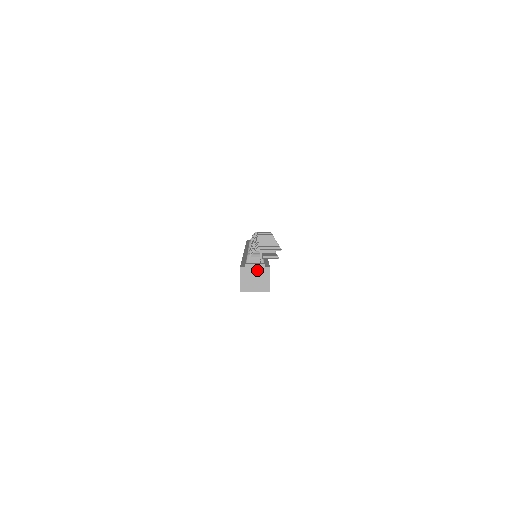
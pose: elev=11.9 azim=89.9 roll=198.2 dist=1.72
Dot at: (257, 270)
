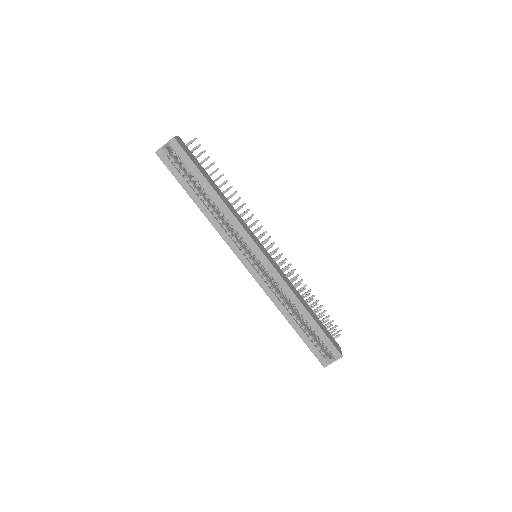
Dot at: occluded
